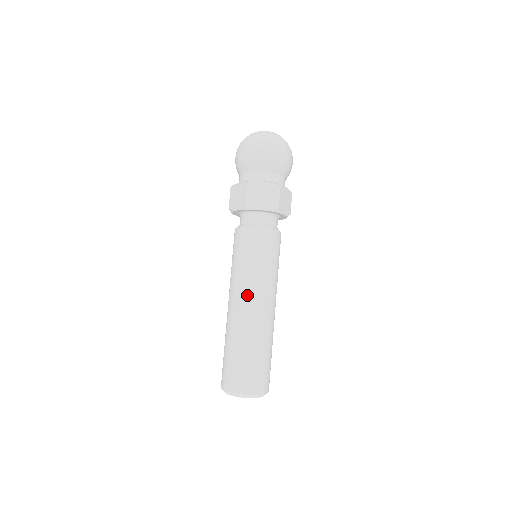
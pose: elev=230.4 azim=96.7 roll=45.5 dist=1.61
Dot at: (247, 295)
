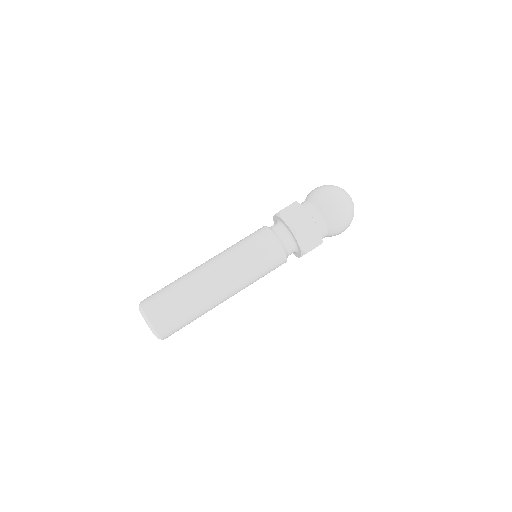
Dot at: (229, 277)
